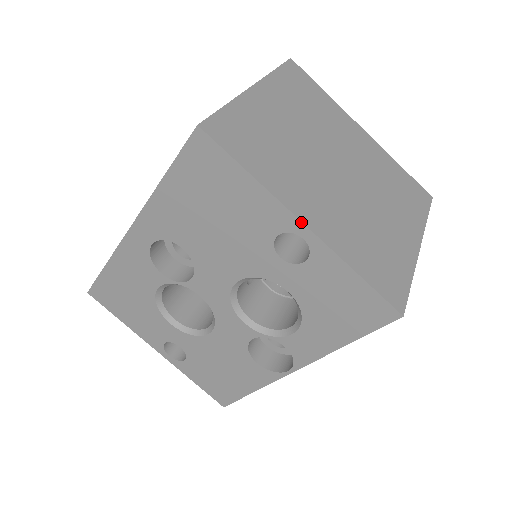
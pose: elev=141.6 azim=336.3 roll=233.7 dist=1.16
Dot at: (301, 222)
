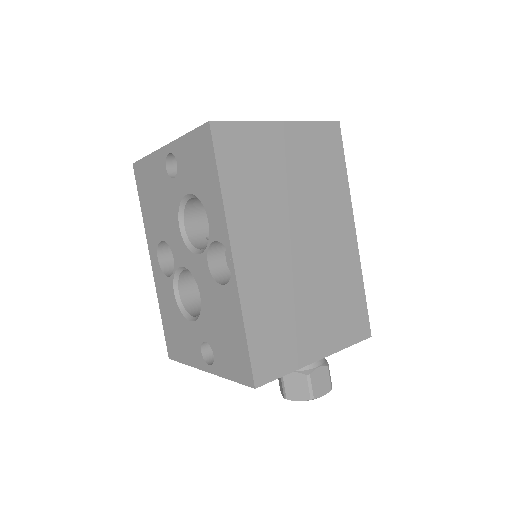
Dot at: (164, 147)
